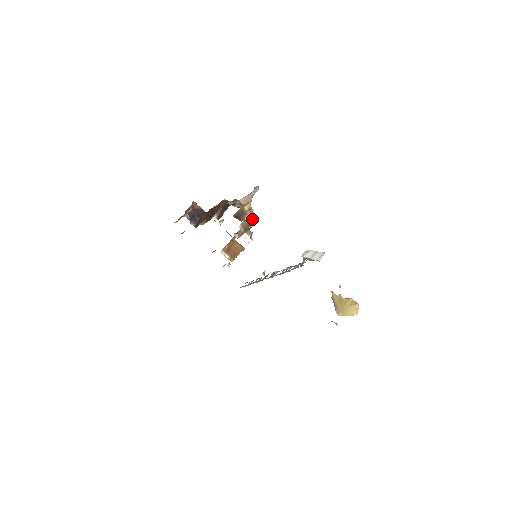
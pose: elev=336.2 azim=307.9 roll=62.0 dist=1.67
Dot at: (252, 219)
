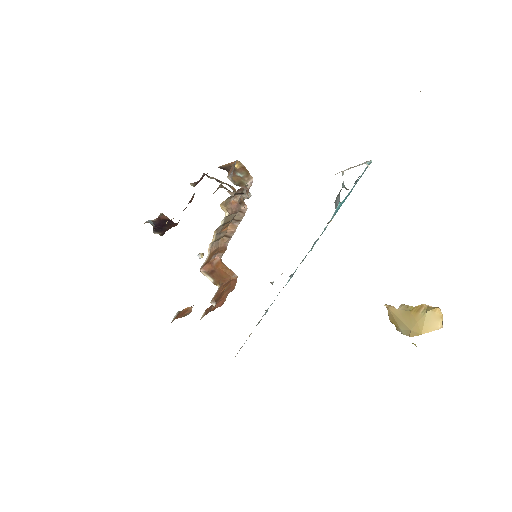
Dot at: (246, 178)
